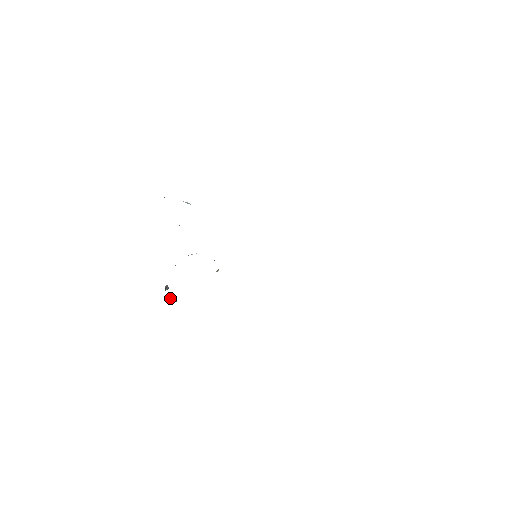
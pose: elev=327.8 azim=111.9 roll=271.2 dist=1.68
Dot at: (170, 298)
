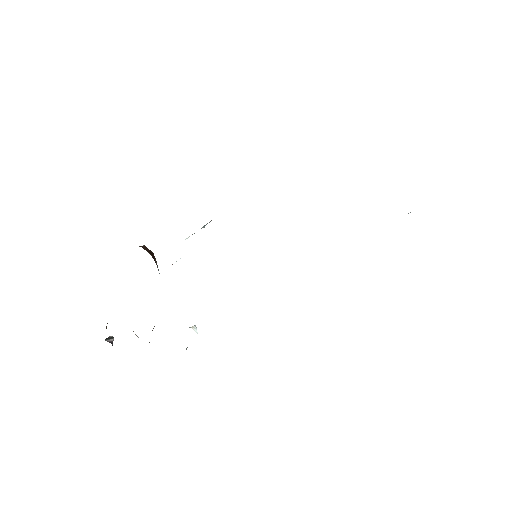
Dot at: occluded
